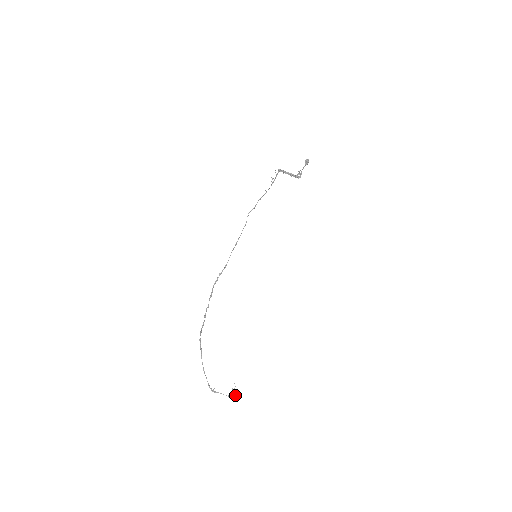
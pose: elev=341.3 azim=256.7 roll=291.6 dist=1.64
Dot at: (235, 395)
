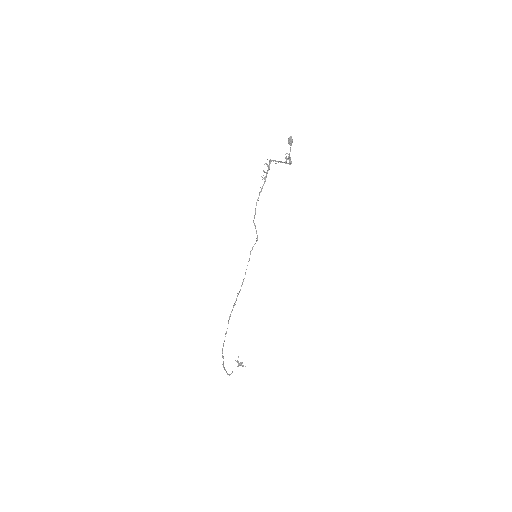
Dot at: (238, 362)
